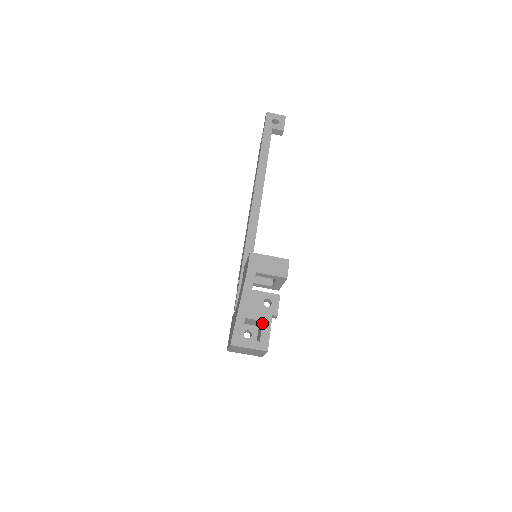
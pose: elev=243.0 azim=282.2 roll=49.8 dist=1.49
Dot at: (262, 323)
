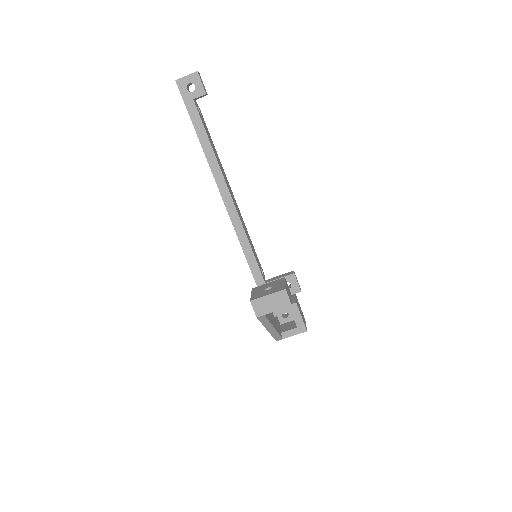
Dot at: occluded
